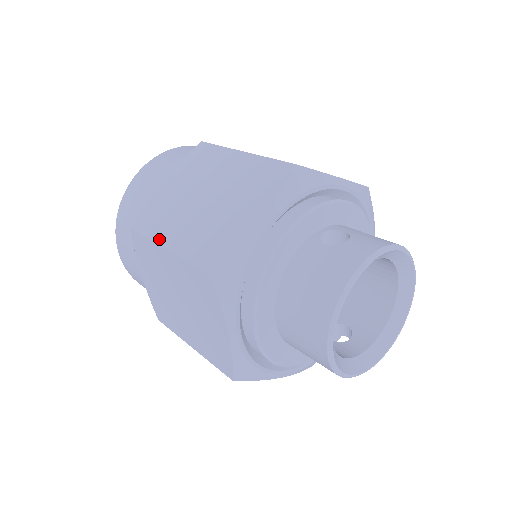
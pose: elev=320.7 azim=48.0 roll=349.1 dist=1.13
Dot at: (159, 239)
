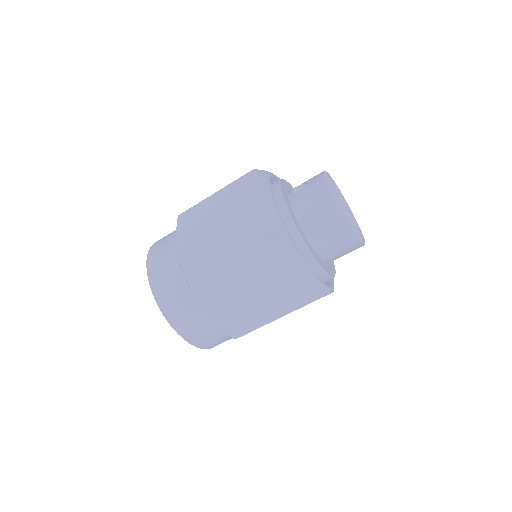
Dot at: (216, 258)
